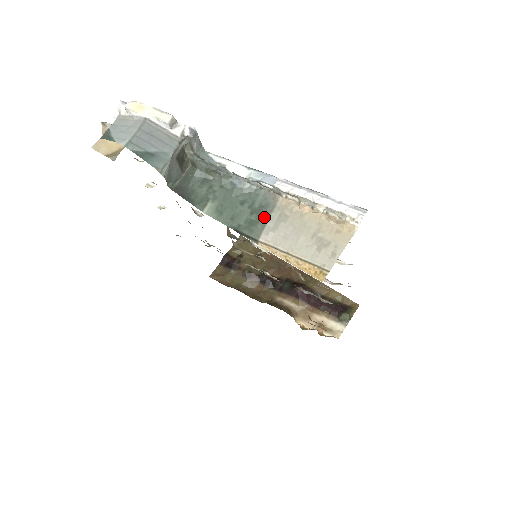
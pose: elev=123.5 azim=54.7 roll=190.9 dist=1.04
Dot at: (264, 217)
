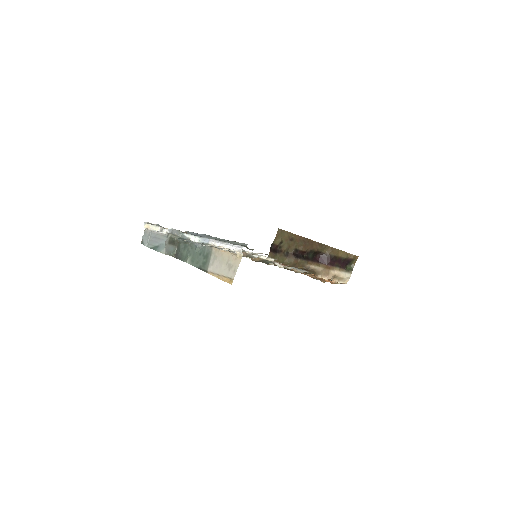
Dot at: (208, 259)
